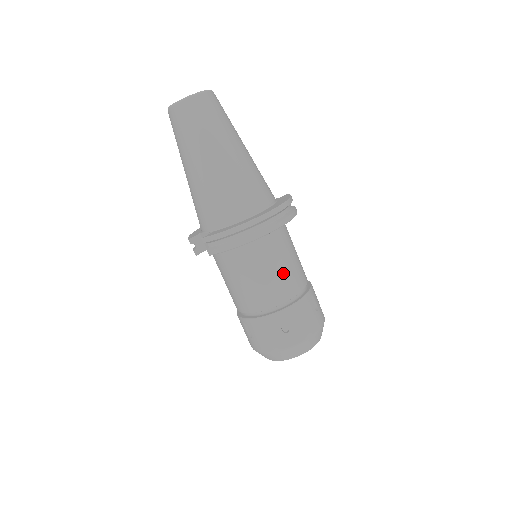
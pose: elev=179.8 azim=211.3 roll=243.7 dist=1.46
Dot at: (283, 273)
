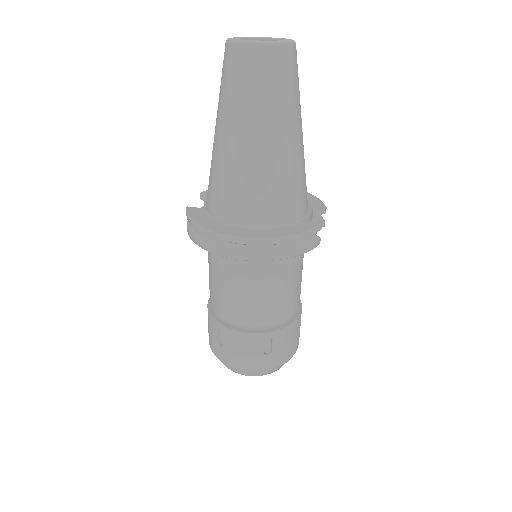
Dot at: (241, 298)
